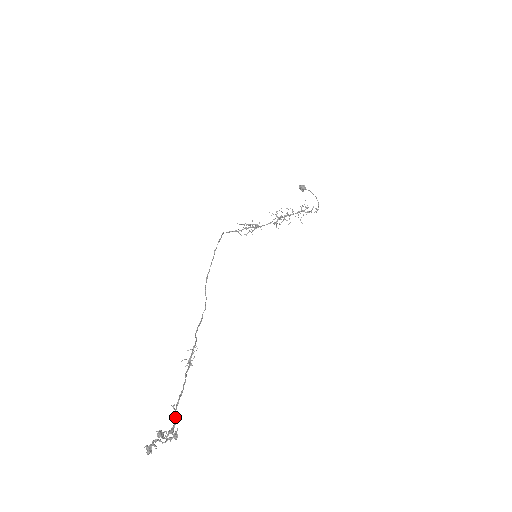
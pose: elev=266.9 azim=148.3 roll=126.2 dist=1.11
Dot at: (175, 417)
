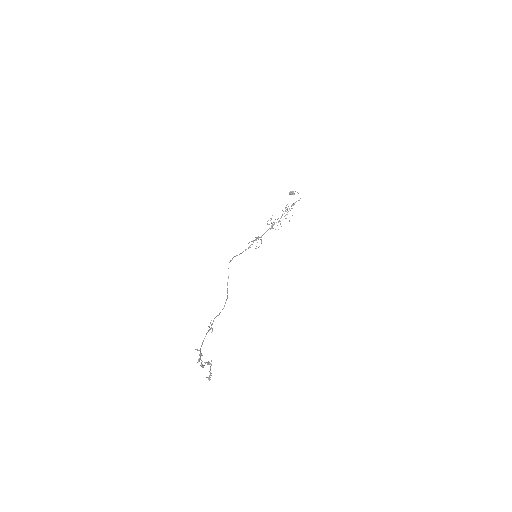
Dot at: (200, 354)
